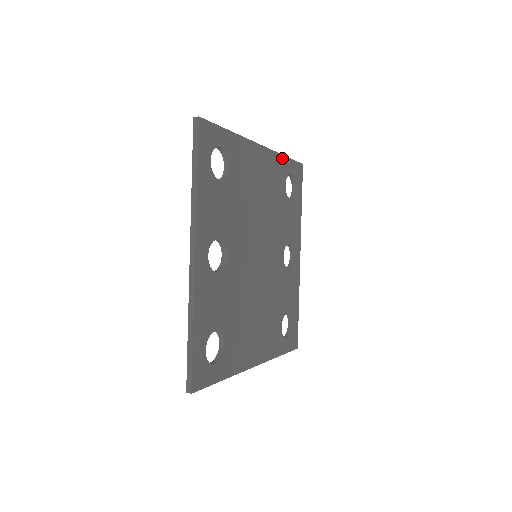
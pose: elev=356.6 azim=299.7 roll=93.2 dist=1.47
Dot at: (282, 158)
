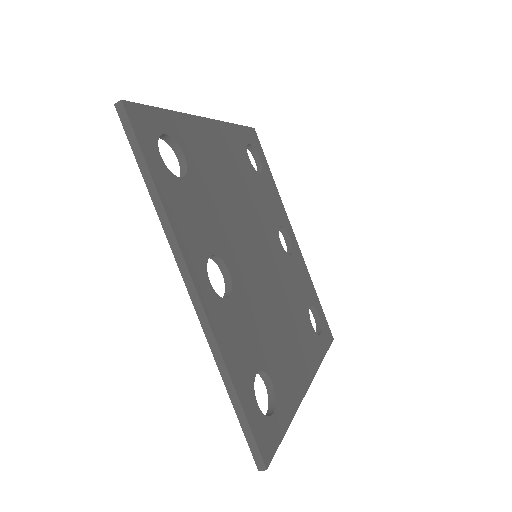
Dot at: (233, 127)
